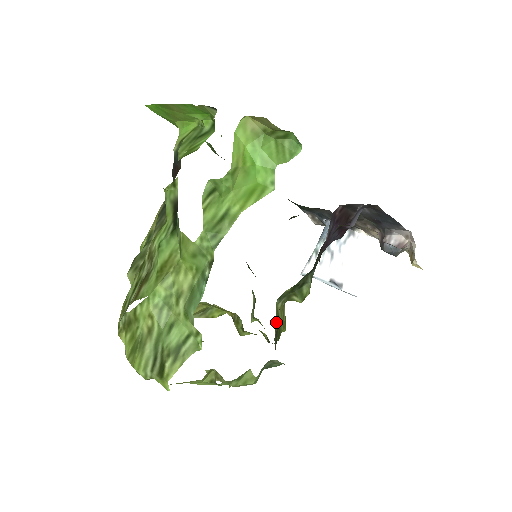
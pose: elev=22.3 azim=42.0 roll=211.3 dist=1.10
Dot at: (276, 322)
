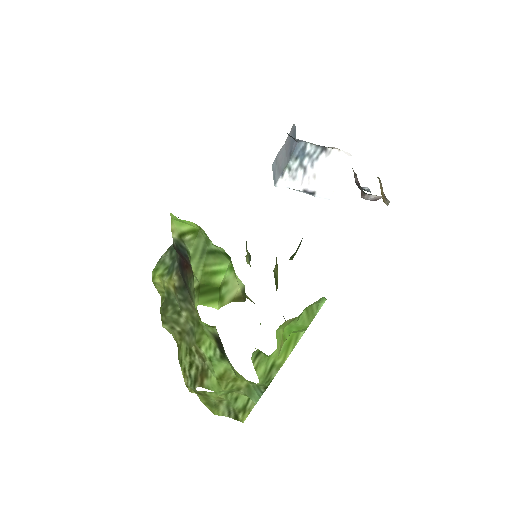
Dot at: (275, 283)
